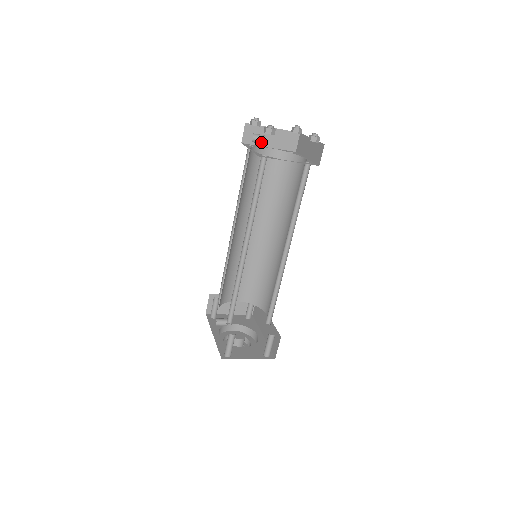
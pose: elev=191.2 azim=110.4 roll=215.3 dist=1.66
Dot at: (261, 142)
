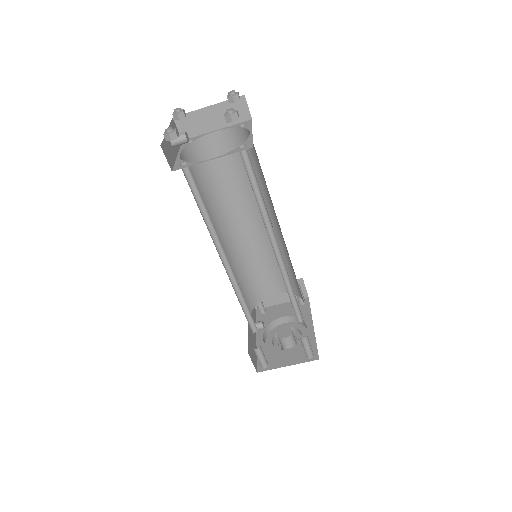
Dot at: (183, 142)
